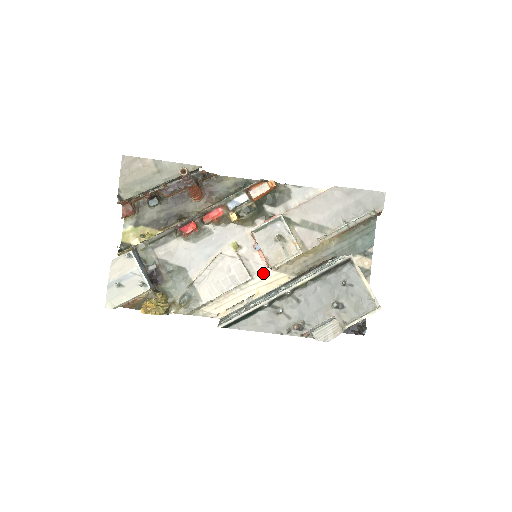
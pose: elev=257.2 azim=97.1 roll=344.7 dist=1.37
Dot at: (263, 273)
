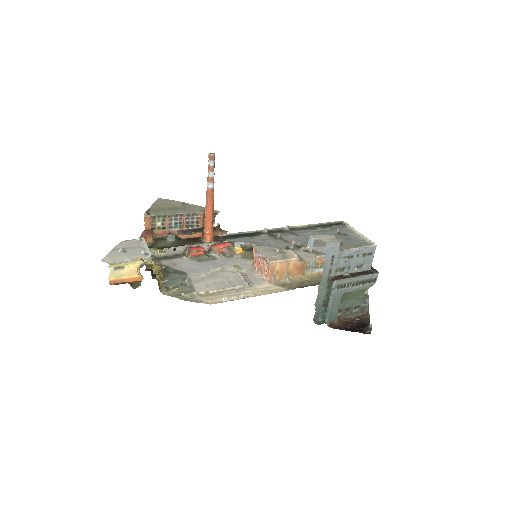
Dot at: (261, 284)
